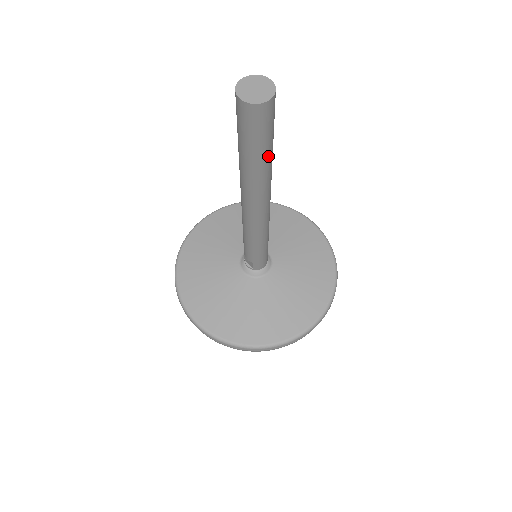
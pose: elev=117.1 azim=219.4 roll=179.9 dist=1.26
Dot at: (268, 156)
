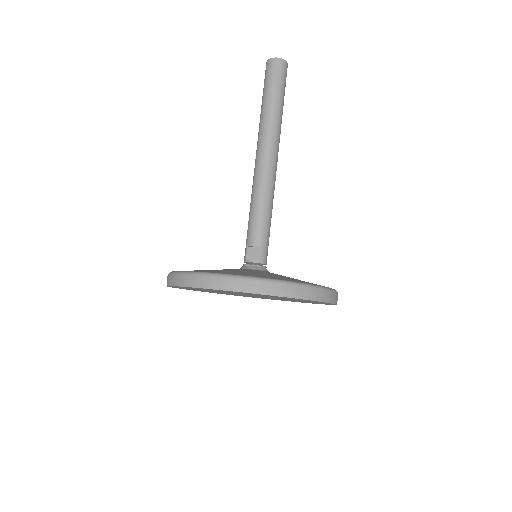
Dot at: occluded
